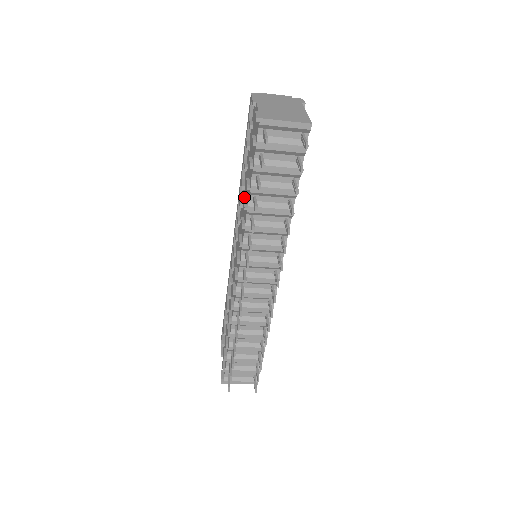
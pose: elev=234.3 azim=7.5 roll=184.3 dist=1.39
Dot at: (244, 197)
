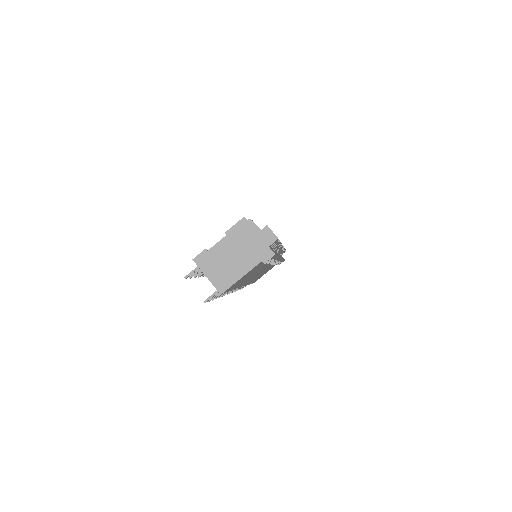
Dot at: occluded
